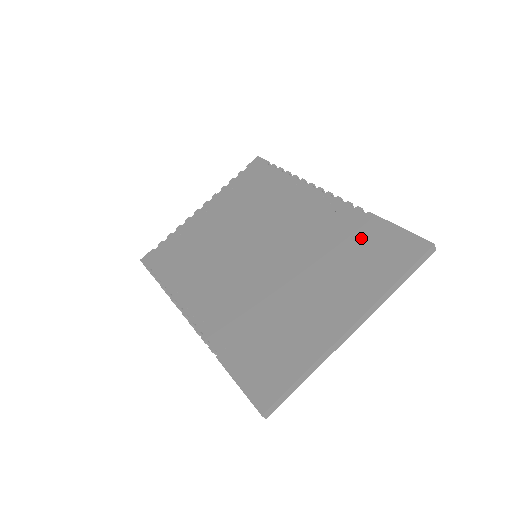
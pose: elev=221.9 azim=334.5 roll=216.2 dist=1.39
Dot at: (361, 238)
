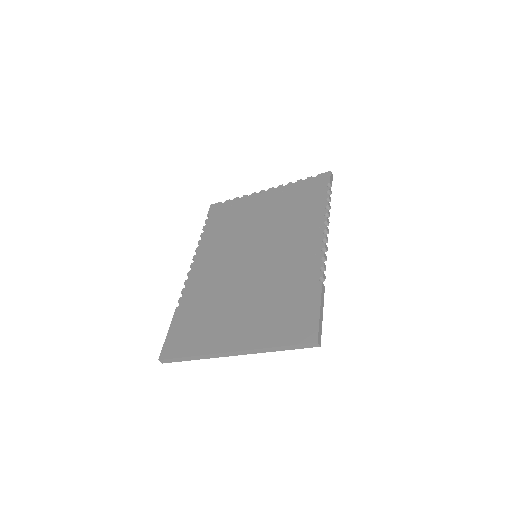
Dot at: (297, 298)
